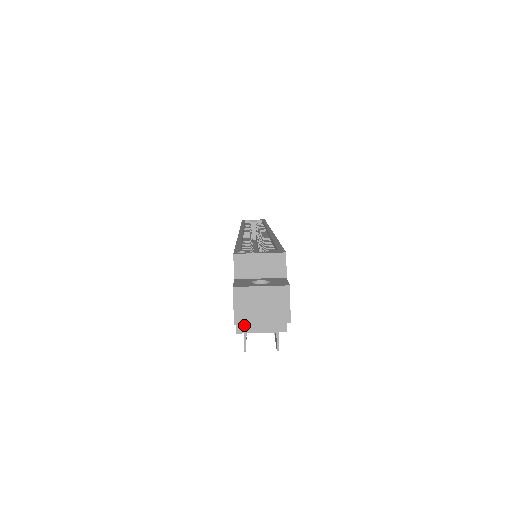
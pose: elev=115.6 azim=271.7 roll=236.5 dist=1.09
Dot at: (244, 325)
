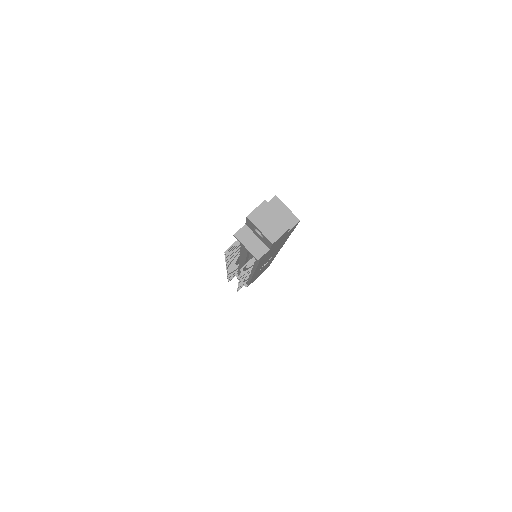
Dot at: (242, 235)
